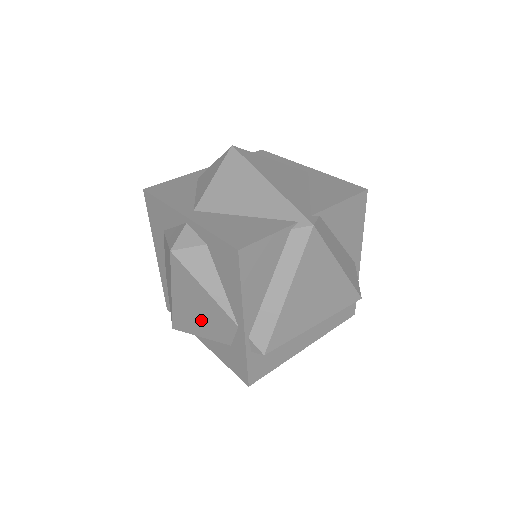
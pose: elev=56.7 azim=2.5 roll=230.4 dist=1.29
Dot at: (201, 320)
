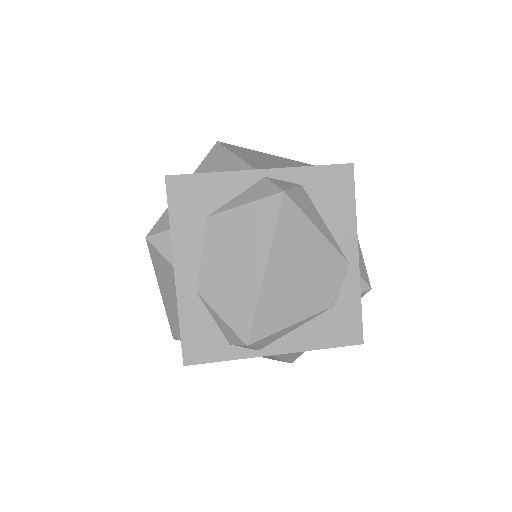
Dot at: (302, 289)
